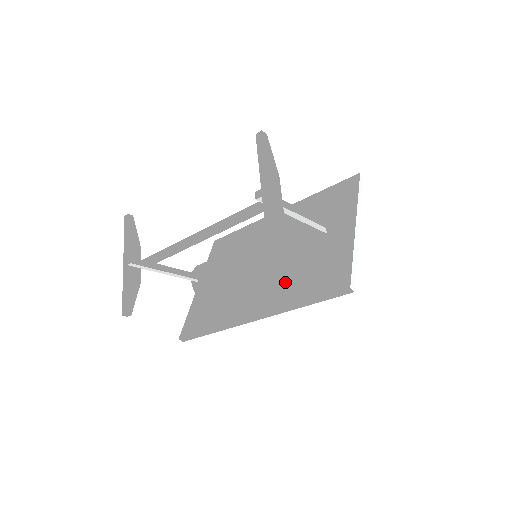
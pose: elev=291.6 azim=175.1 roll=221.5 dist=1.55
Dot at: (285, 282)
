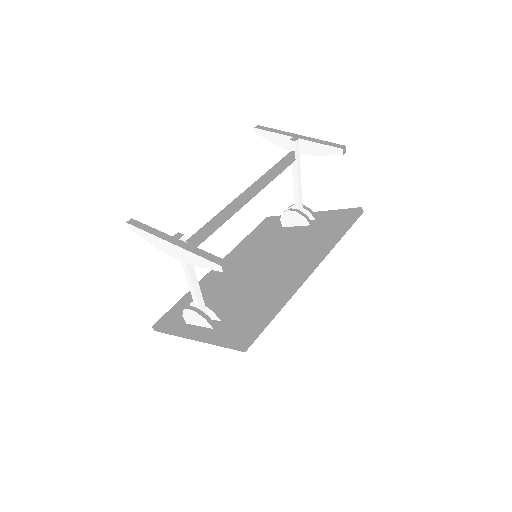
Dot at: (305, 246)
